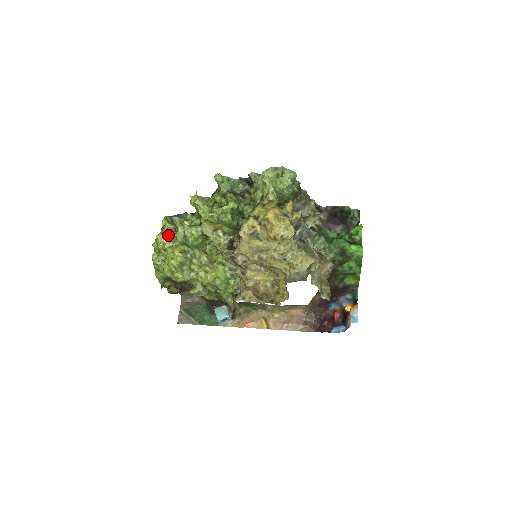
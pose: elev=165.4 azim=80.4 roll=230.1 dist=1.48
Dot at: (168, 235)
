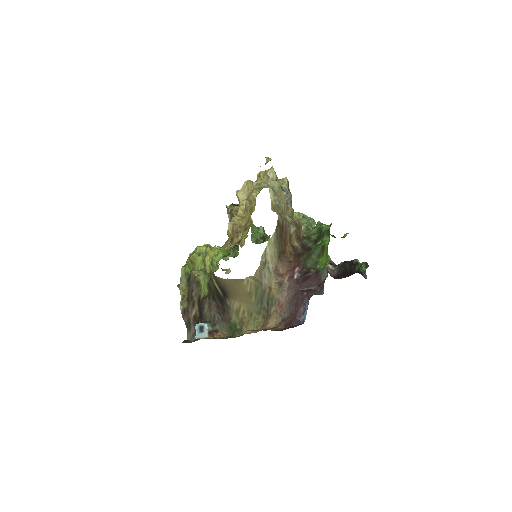
Dot at: occluded
